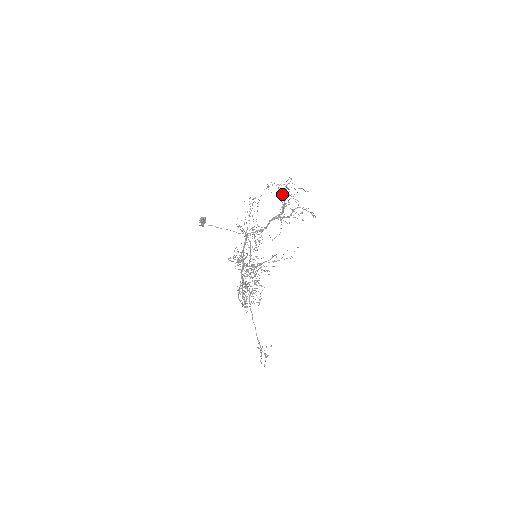
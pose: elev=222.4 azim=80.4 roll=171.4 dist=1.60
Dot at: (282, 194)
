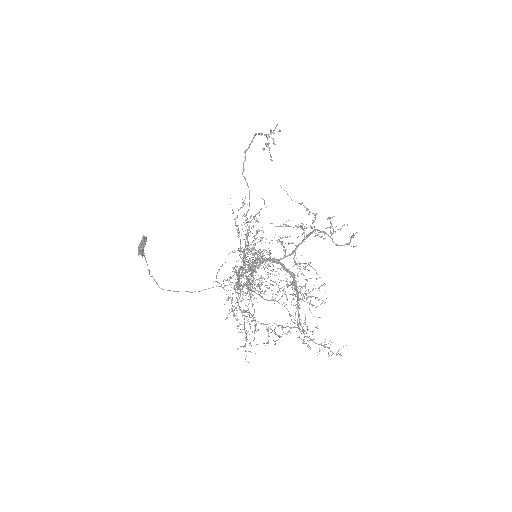
Dot at: occluded
